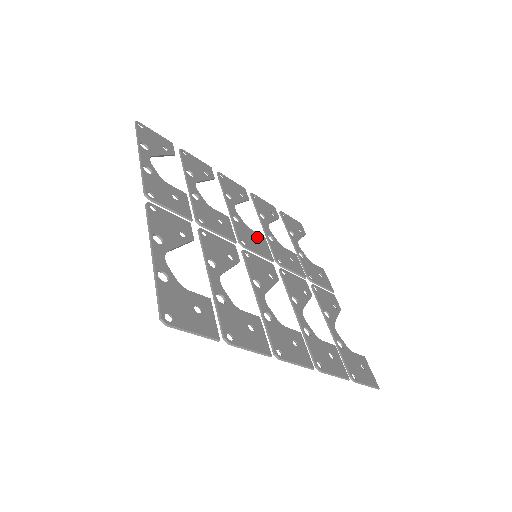
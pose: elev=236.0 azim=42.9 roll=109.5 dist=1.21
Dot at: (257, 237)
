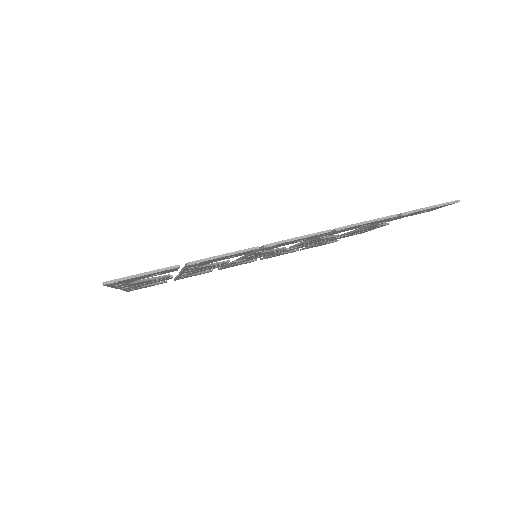
Dot at: occluded
